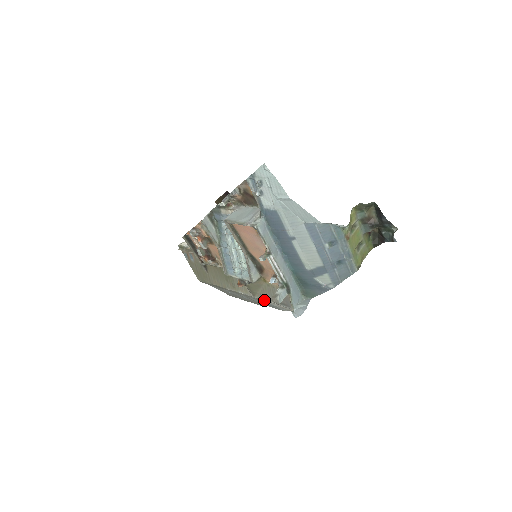
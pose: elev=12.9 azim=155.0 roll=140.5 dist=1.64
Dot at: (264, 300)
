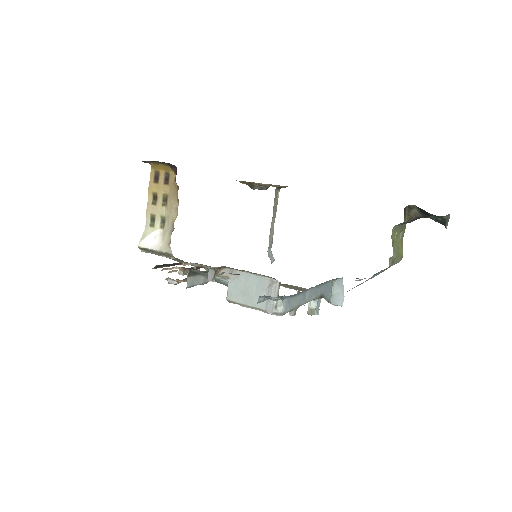
Dot at: occluded
